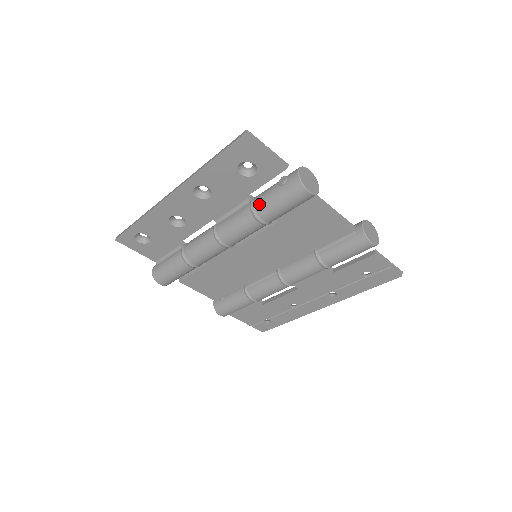
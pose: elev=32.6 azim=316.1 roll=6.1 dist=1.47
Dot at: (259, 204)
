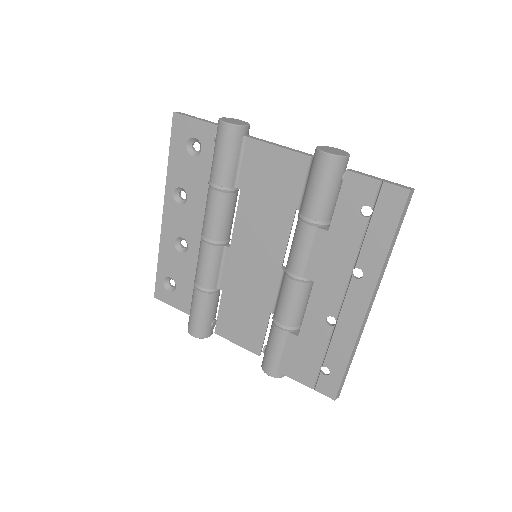
Dot at: occluded
